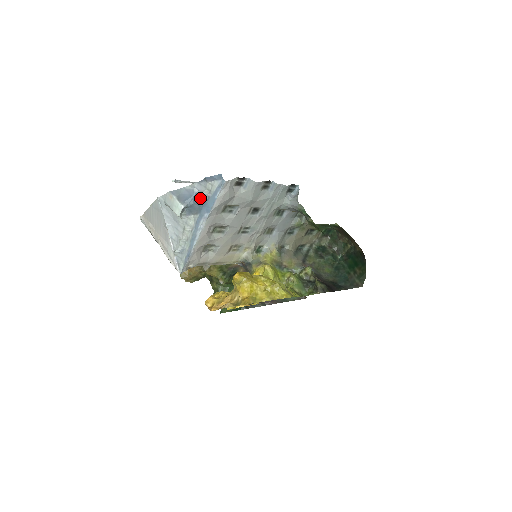
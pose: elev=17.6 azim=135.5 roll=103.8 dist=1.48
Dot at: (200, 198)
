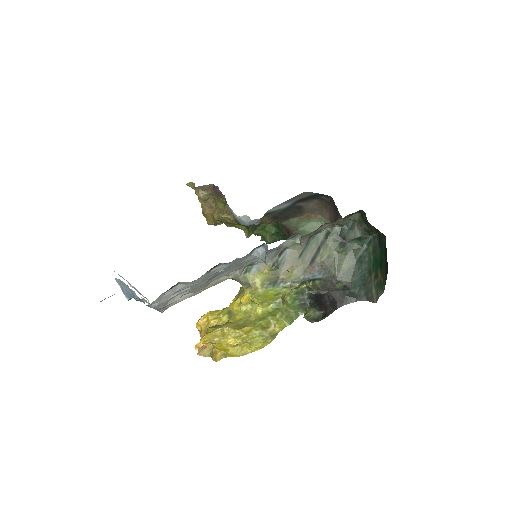
Dot at: (138, 300)
